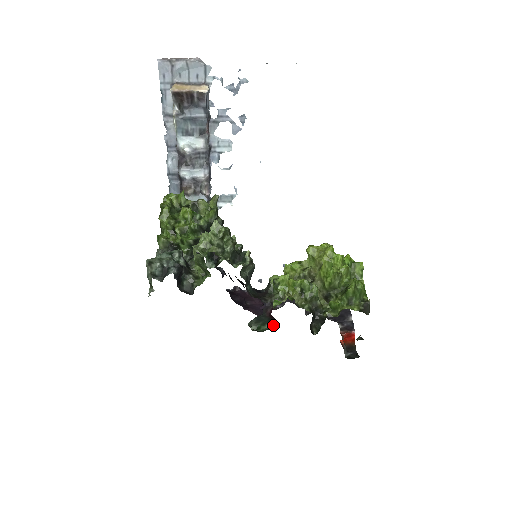
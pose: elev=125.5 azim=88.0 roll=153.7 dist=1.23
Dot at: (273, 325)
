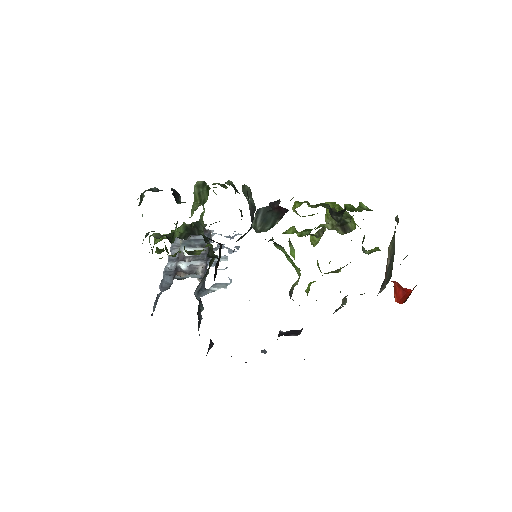
Dot at: occluded
